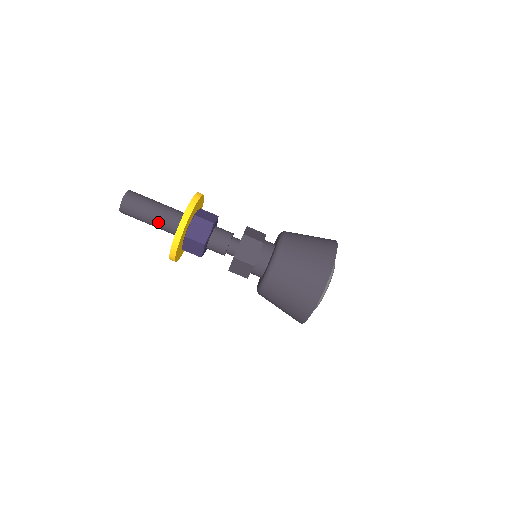
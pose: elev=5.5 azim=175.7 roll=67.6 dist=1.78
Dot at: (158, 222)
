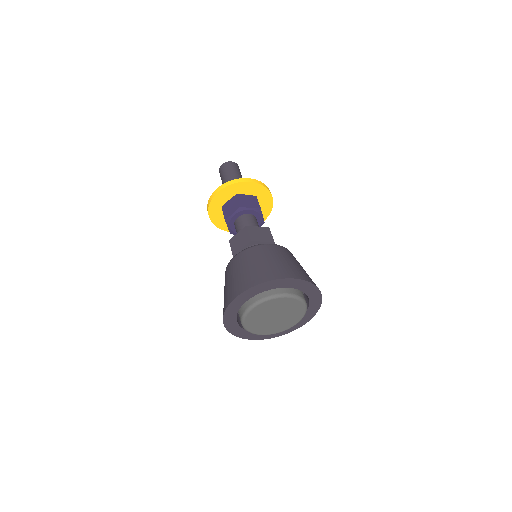
Dot at: occluded
